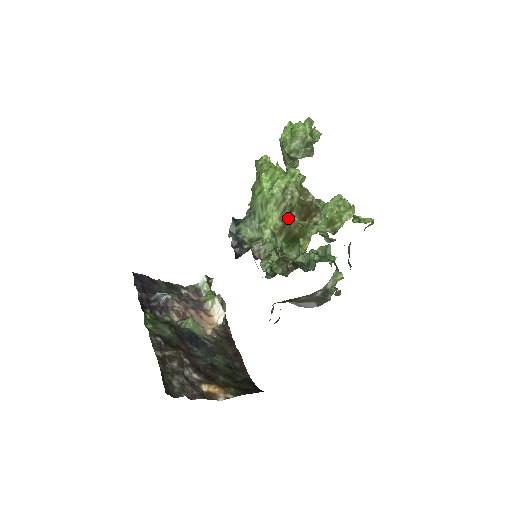
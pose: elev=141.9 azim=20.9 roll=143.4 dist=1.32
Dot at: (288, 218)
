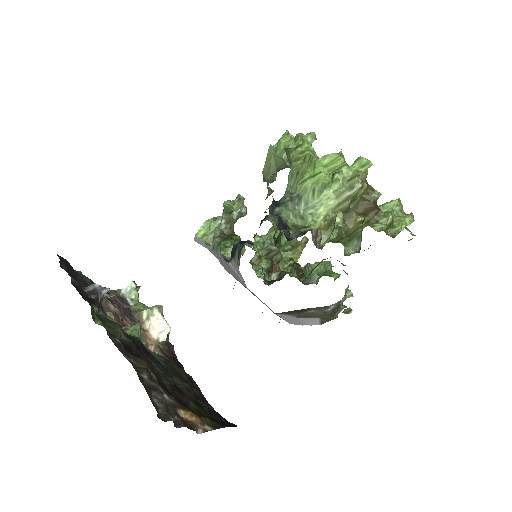
Dot at: (347, 210)
